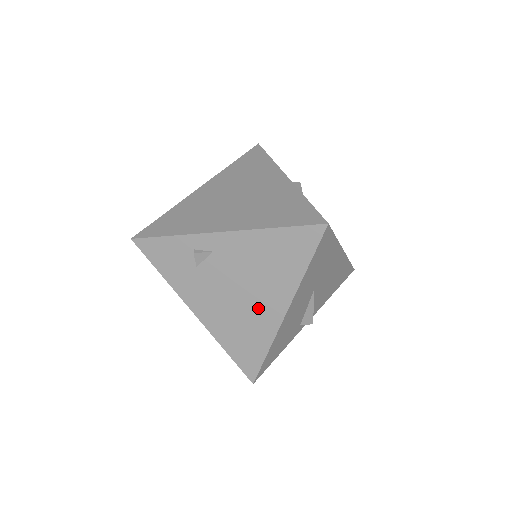
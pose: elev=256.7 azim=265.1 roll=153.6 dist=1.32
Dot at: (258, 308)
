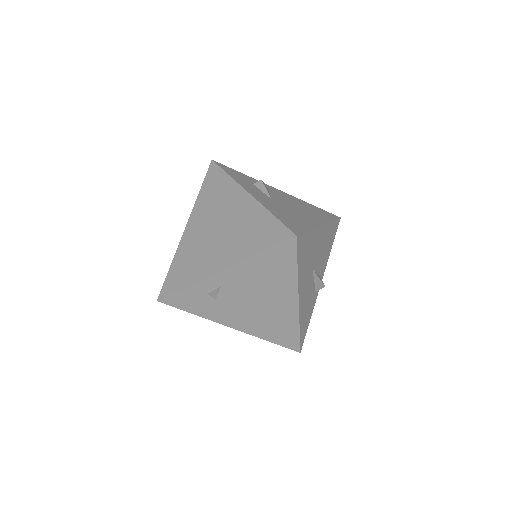
Dot at: (276, 307)
